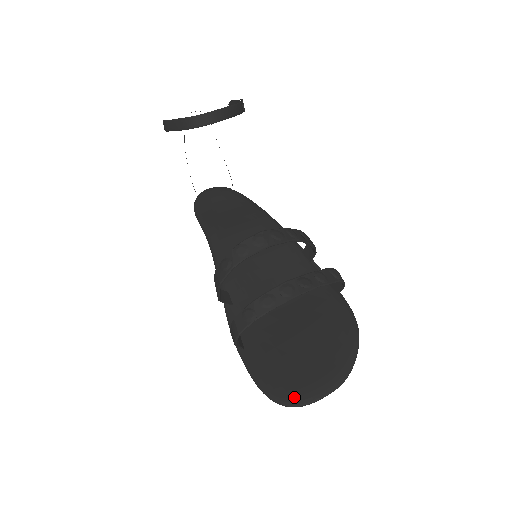
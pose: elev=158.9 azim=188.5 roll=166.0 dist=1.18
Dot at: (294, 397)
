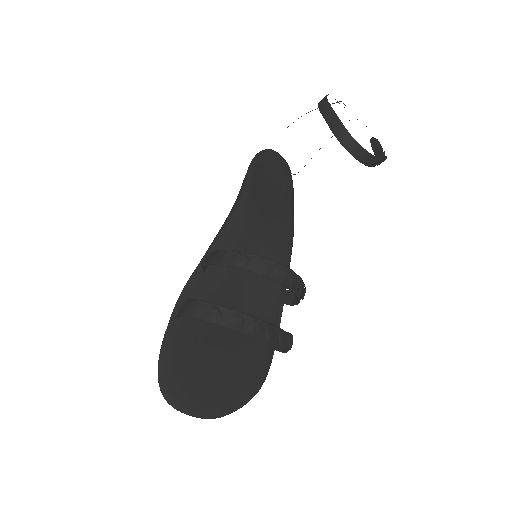
Dot at: (175, 395)
